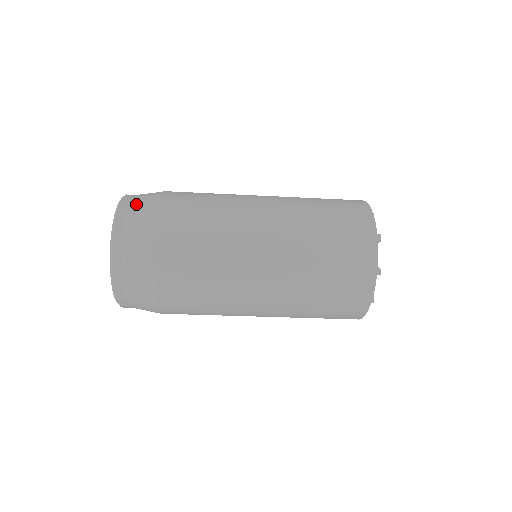
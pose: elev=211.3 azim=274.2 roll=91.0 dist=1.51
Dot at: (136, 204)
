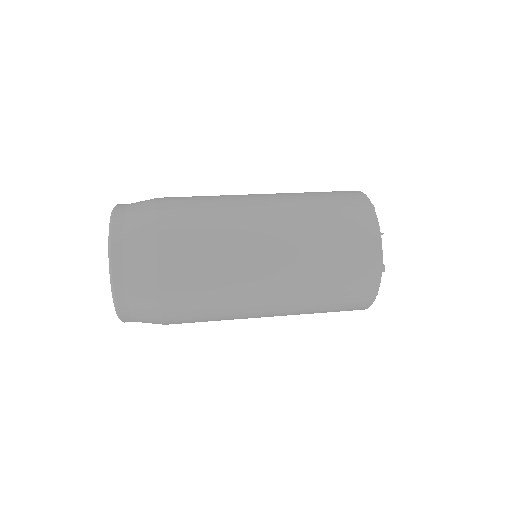
Dot at: (130, 258)
